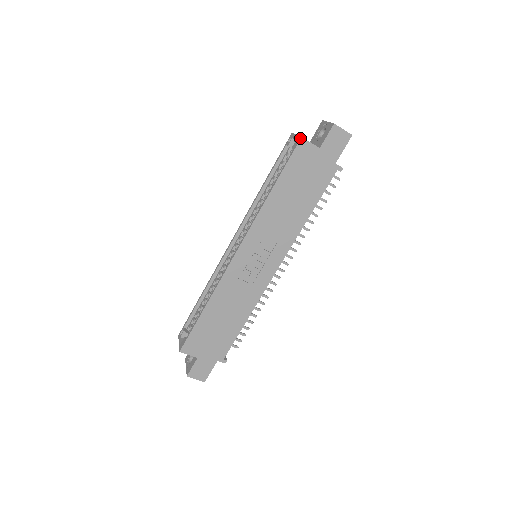
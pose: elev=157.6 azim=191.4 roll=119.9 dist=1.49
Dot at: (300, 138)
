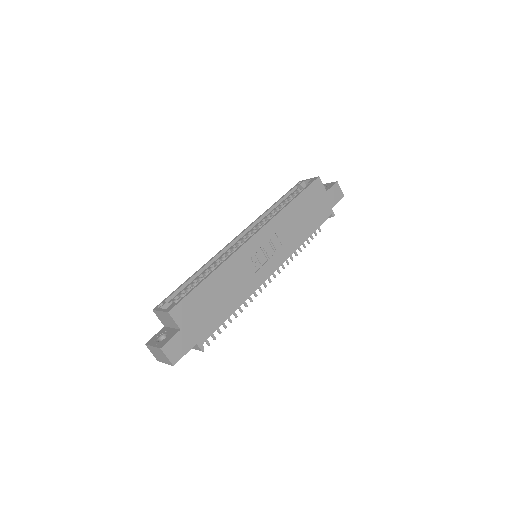
Dot at: (318, 177)
